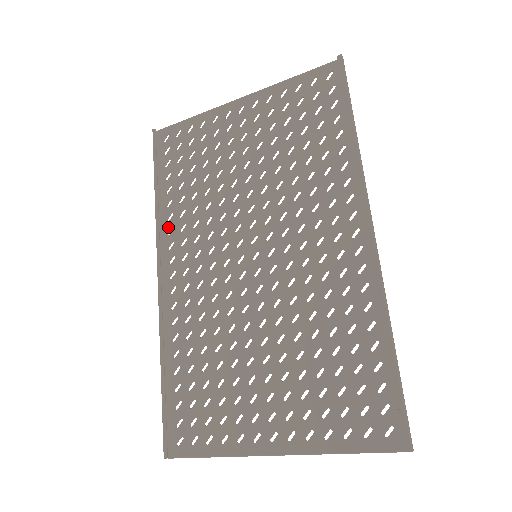
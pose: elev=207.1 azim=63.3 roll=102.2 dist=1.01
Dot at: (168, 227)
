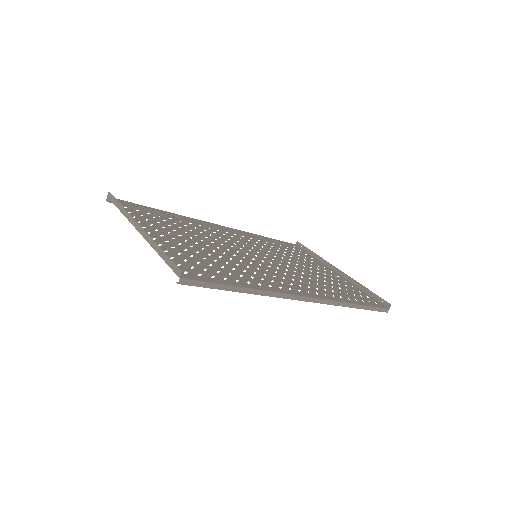
Dot at: (191, 220)
